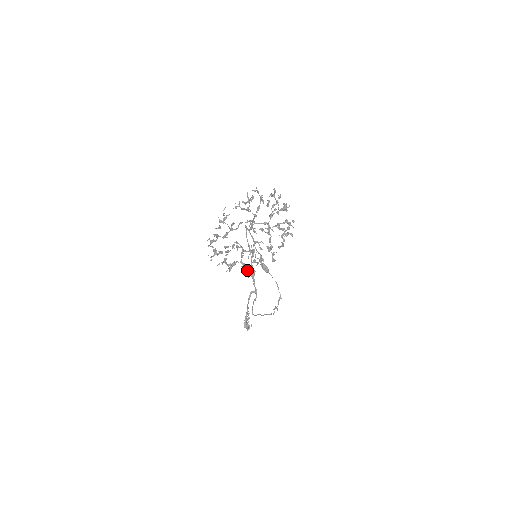
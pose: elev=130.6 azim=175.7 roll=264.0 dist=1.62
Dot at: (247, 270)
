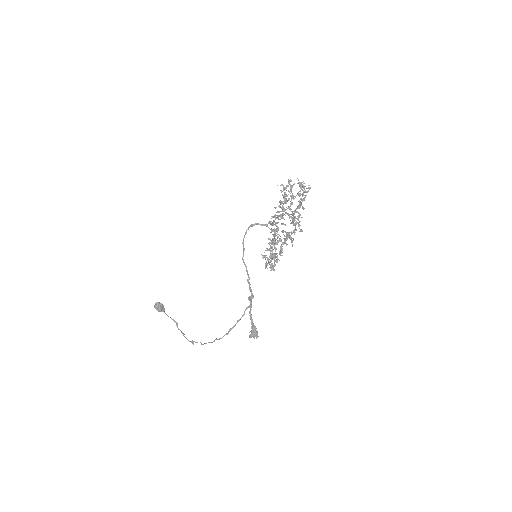
Dot at: (266, 267)
